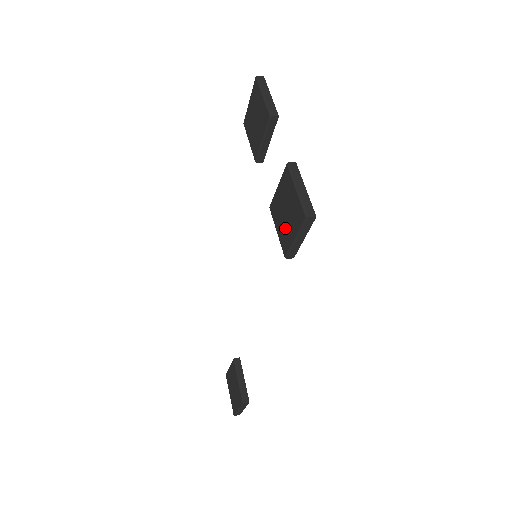
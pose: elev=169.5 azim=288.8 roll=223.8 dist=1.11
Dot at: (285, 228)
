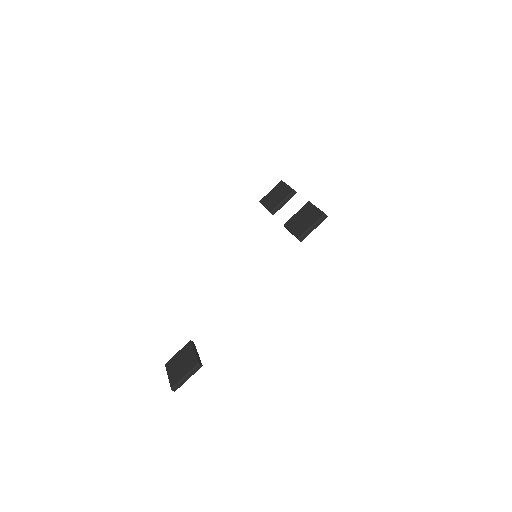
Dot at: (301, 226)
